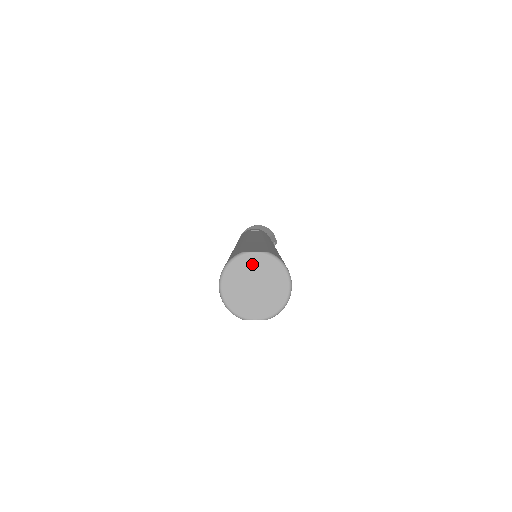
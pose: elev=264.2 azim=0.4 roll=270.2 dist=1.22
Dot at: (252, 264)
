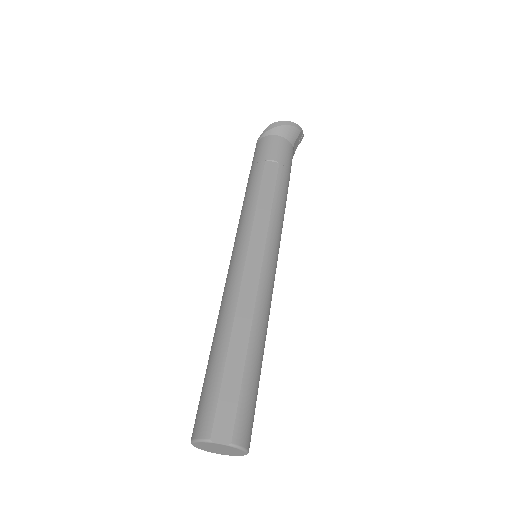
Dot at: (217, 446)
